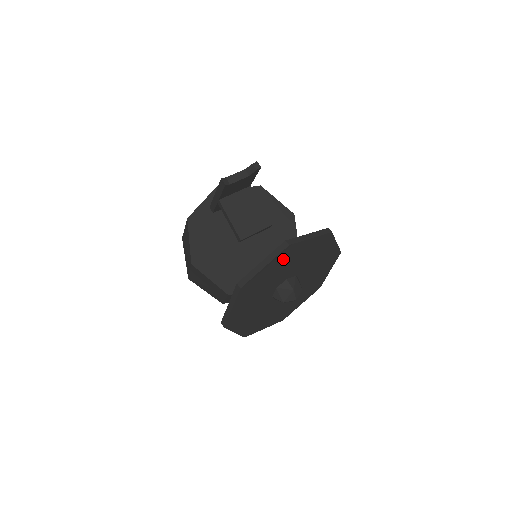
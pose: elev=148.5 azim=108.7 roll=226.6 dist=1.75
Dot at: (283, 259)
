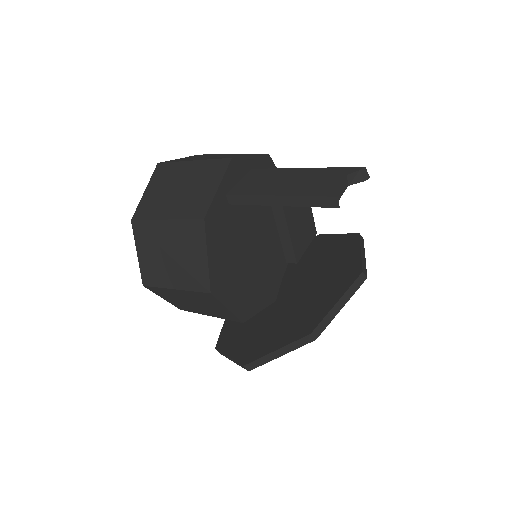
Dot at: occluded
